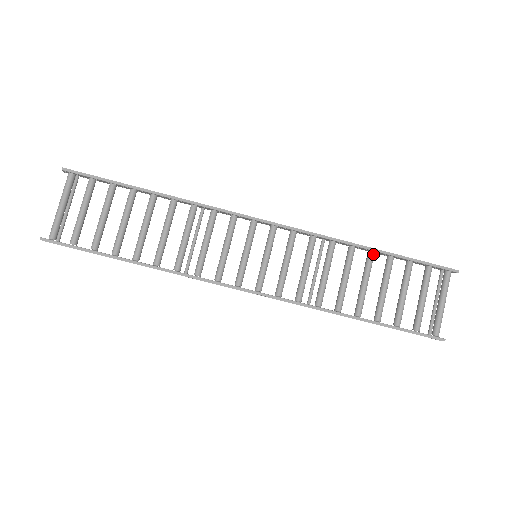
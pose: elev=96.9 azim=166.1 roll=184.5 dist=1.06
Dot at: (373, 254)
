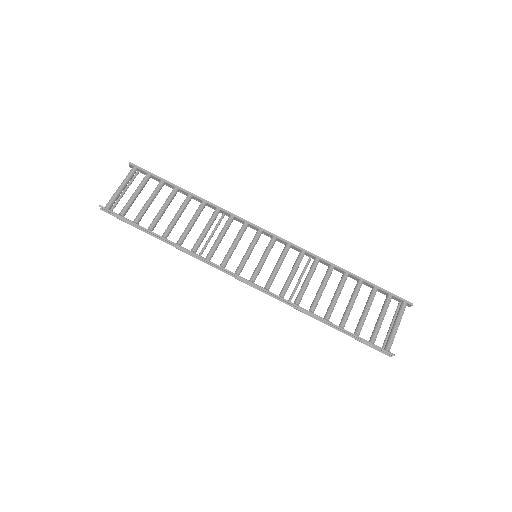
Dot at: (347, 275)
